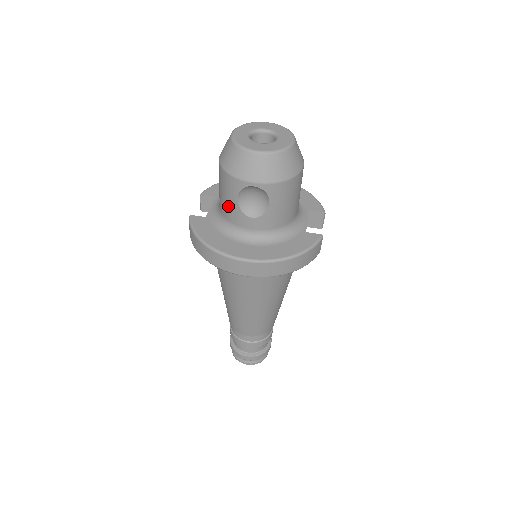
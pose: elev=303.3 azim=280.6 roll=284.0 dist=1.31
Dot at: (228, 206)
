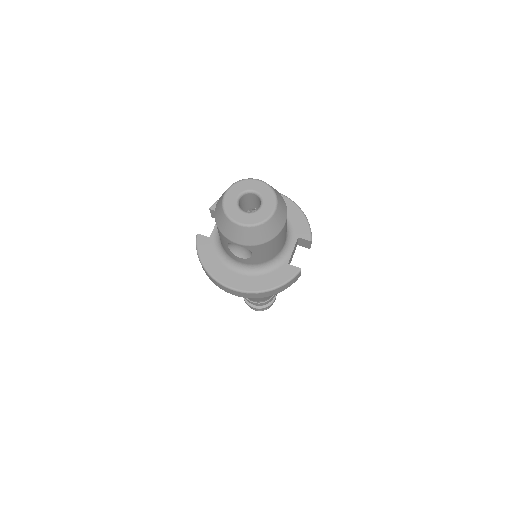
Dot at: (222, 244)
